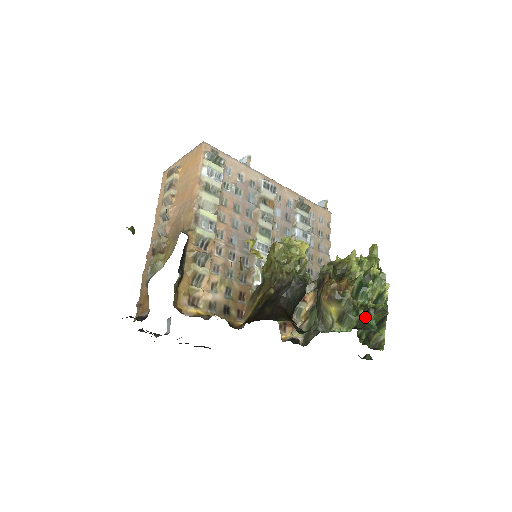
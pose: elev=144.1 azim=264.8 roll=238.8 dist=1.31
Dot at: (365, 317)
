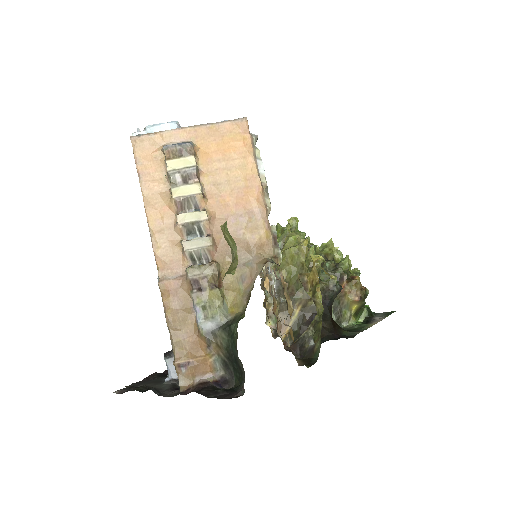
Dot at: (365, 305)
